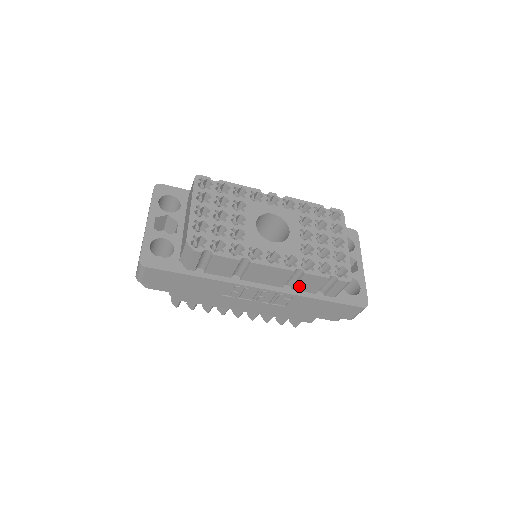
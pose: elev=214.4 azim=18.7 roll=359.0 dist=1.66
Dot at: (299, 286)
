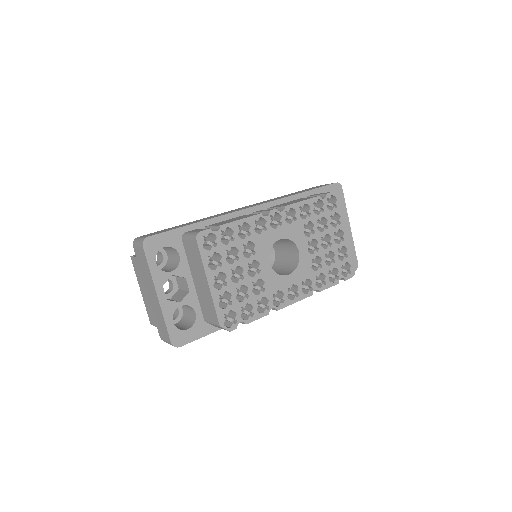
Dot at: occluded
